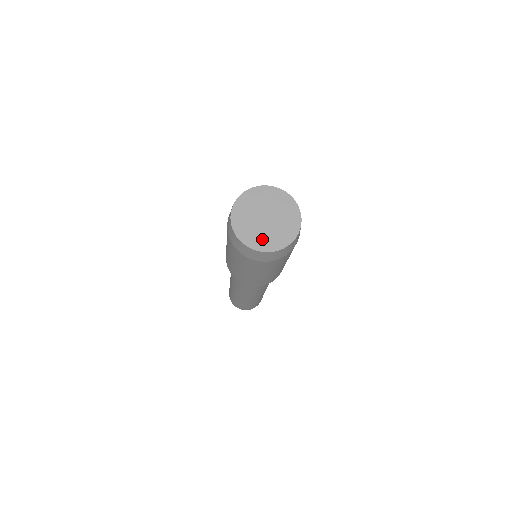
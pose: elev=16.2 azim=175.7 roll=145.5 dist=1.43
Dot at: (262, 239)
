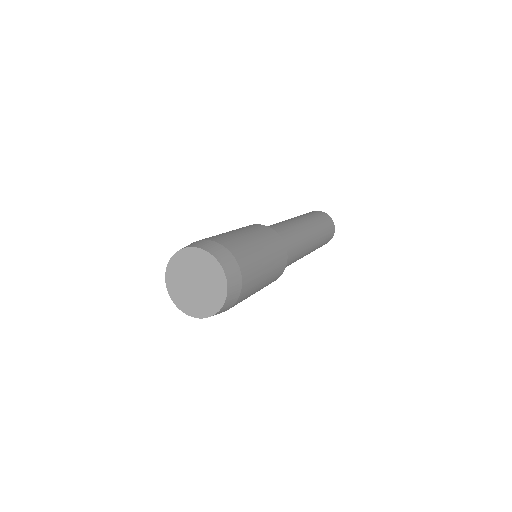
Dot at: (186, 301)
